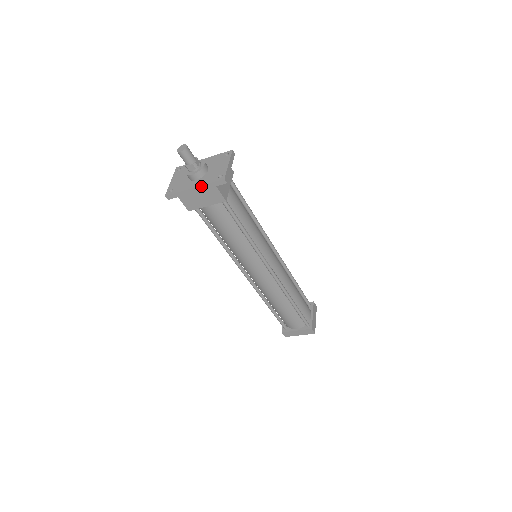
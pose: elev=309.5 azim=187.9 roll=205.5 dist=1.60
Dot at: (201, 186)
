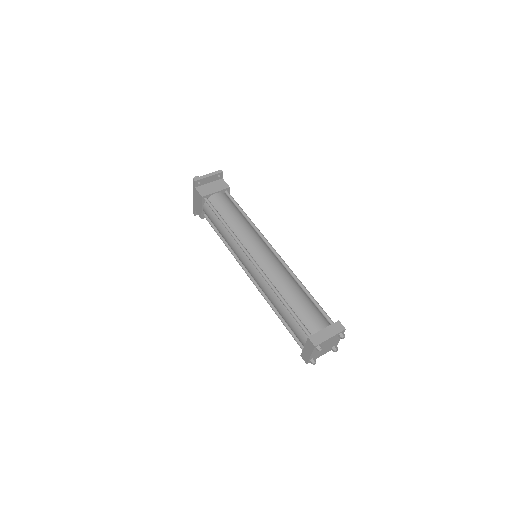
Dot at: (193, 193)
